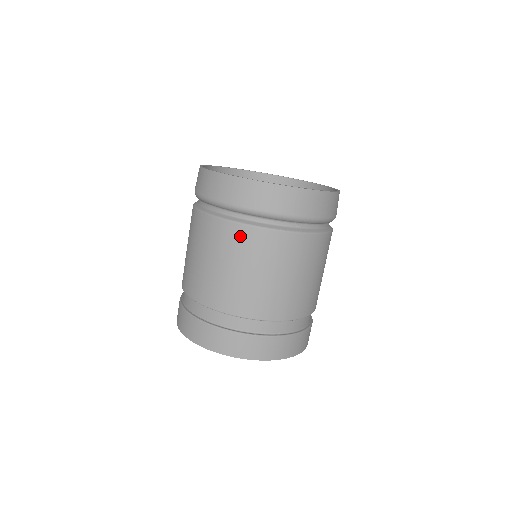
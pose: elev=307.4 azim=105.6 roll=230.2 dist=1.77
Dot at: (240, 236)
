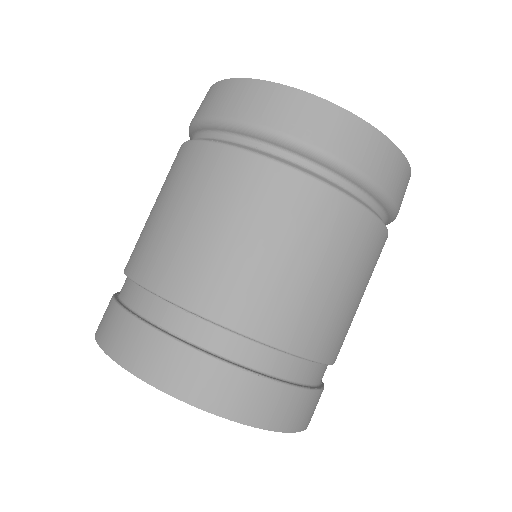
Dot at: (181, 158)
